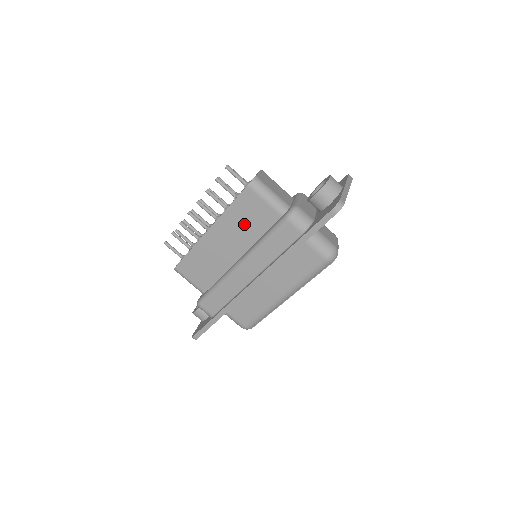
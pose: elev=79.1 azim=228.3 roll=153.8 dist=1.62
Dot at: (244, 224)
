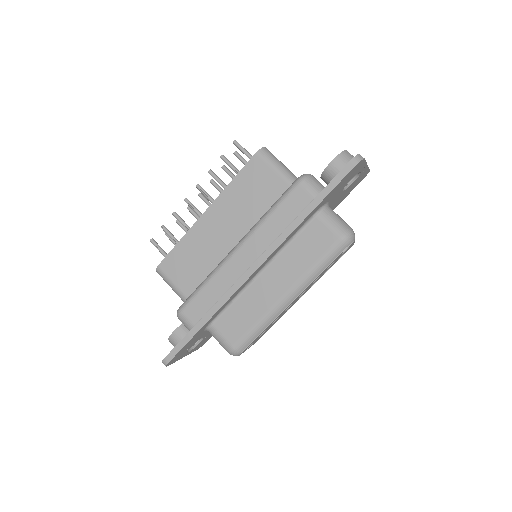
Dot at: (247, 201)
